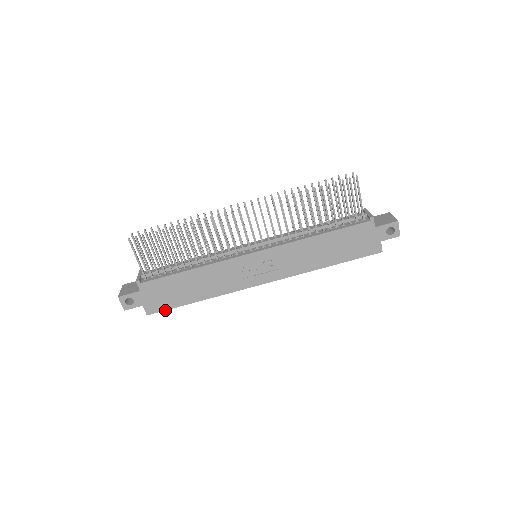
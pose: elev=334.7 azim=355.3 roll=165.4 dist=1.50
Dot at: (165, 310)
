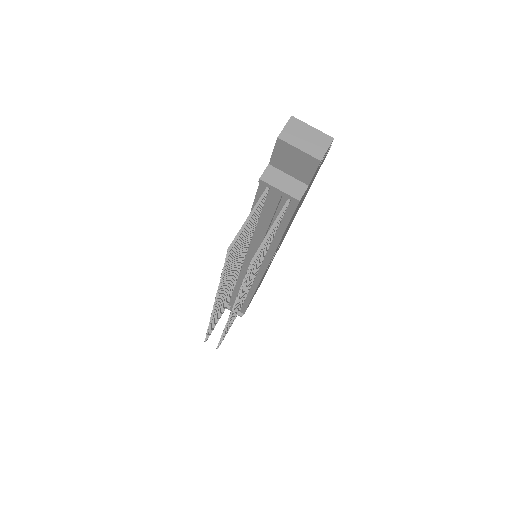
Dot at: occluded
